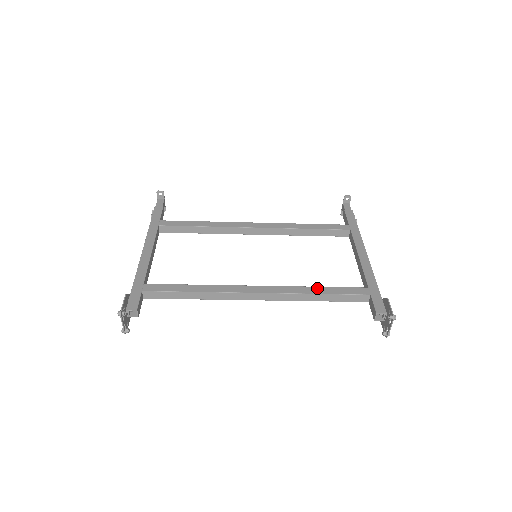
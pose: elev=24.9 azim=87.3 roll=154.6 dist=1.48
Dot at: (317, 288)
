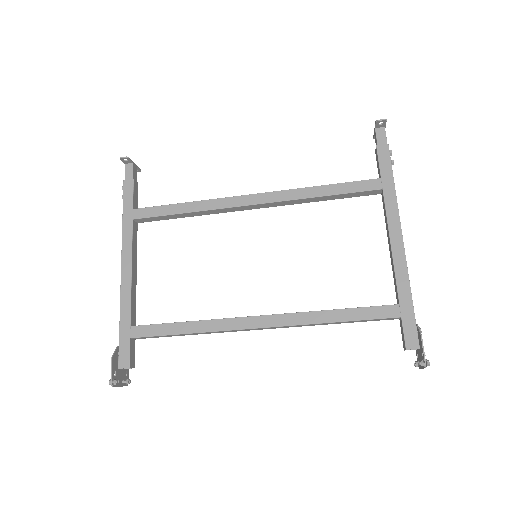
Dot at: (332, 313)
